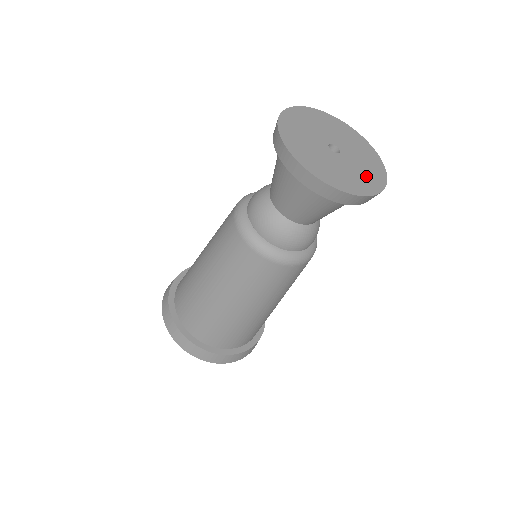
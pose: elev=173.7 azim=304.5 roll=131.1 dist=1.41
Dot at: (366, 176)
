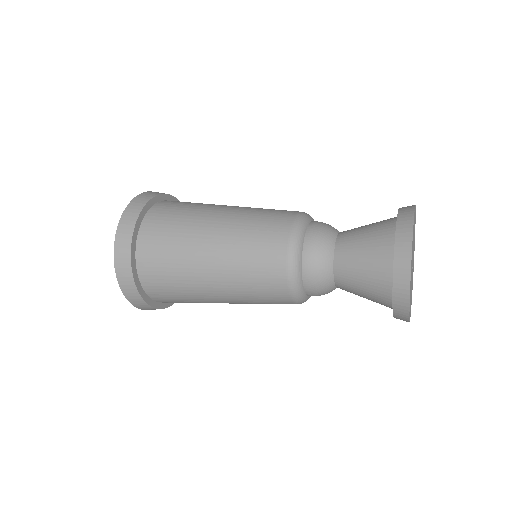
Dot at: occluded
